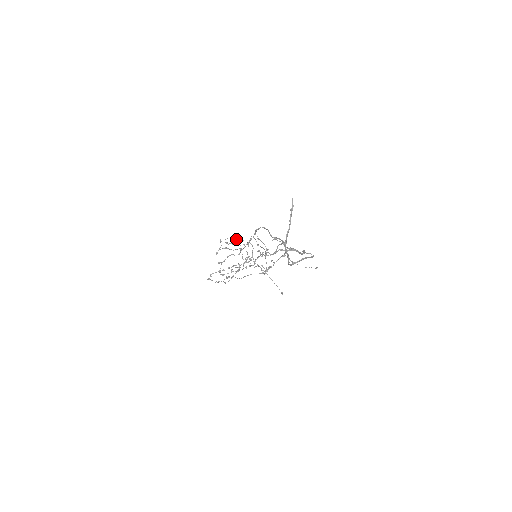
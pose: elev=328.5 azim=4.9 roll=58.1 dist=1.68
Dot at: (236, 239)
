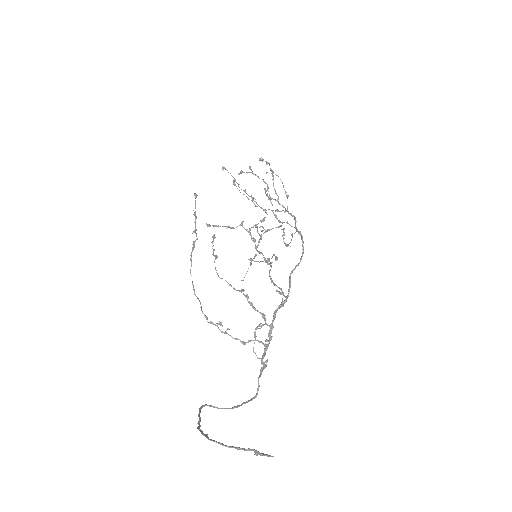
Dot at: occluded
